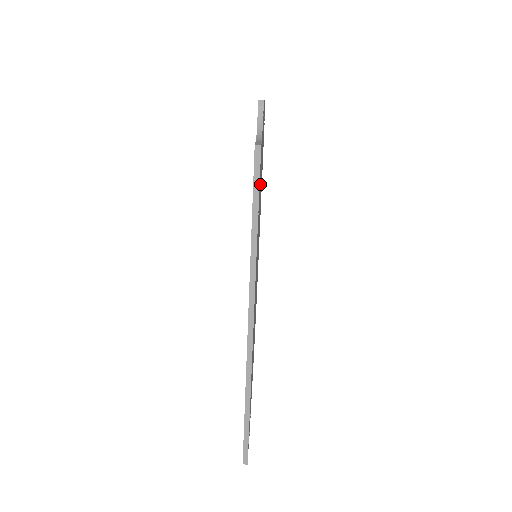
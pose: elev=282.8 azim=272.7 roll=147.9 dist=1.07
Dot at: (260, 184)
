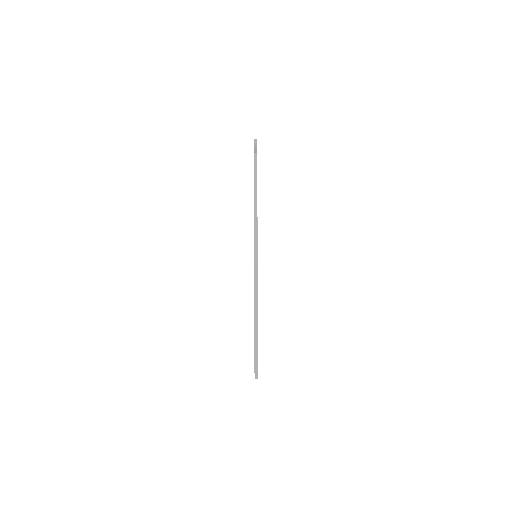
Dot at: occluded
